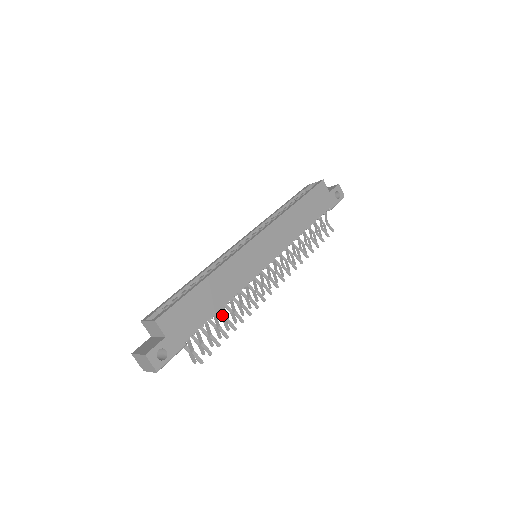
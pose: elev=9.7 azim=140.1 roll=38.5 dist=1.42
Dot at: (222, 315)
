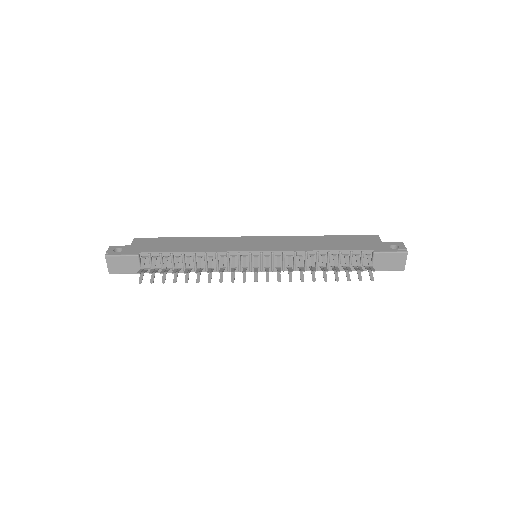
Dot at: (190, 271)
